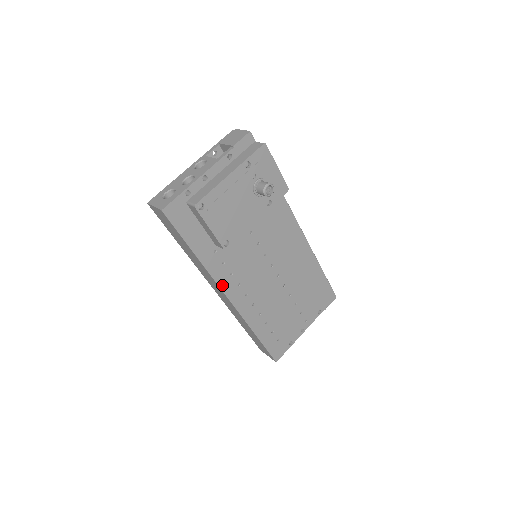
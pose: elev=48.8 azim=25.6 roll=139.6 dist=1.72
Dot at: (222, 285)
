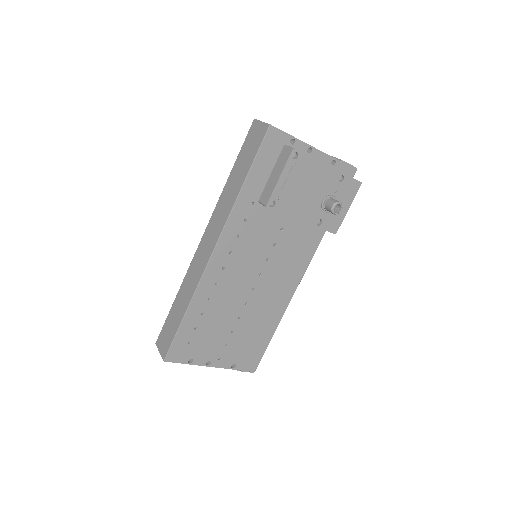
Dot at: (224, 234)
